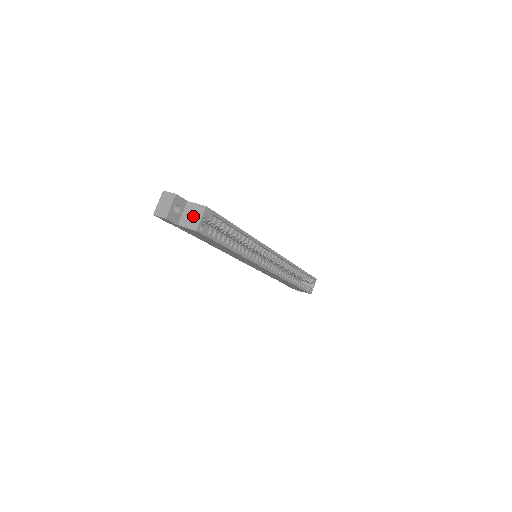
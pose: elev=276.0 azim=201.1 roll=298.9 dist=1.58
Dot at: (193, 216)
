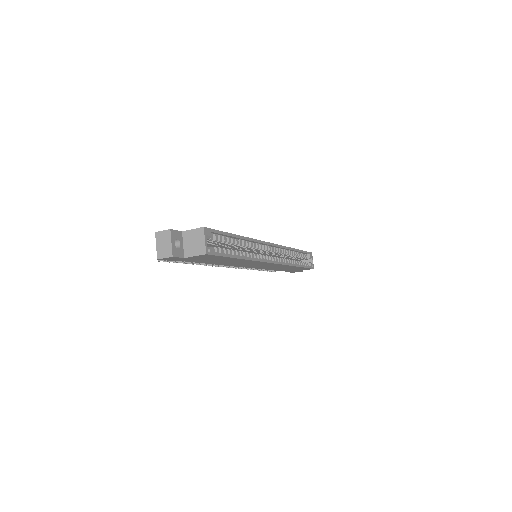
Dot at: (195, 242)
